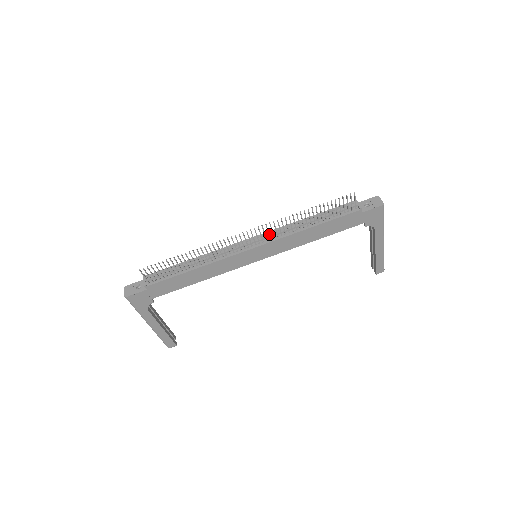
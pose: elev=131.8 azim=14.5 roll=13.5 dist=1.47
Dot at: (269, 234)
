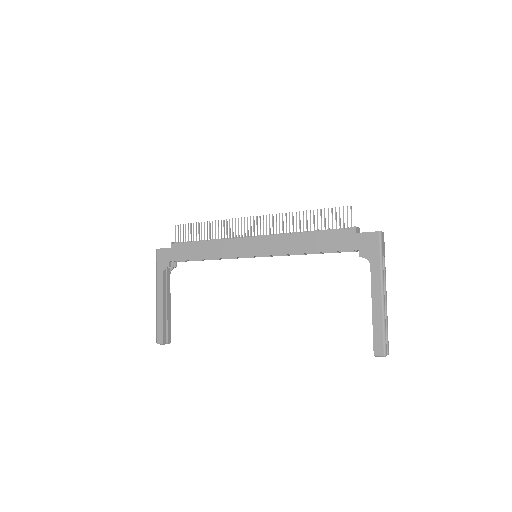
Dot at: (270, 228)
